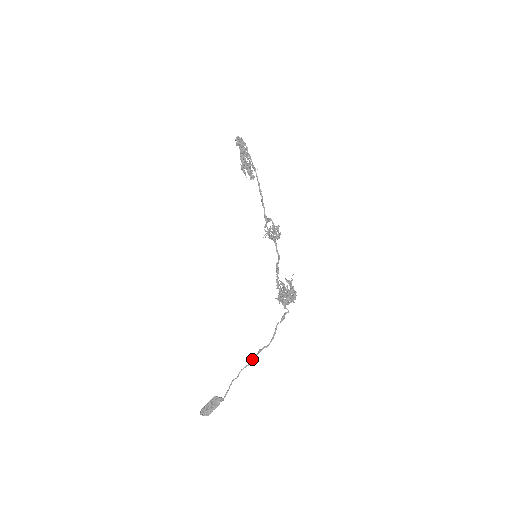
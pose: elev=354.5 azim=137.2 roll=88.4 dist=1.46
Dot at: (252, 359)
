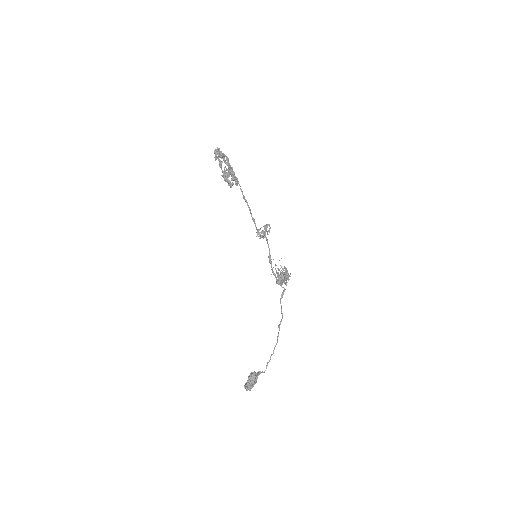
Dot at: (278, 335)
